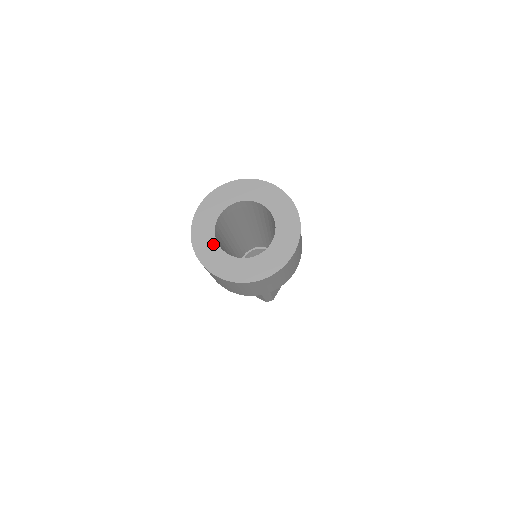
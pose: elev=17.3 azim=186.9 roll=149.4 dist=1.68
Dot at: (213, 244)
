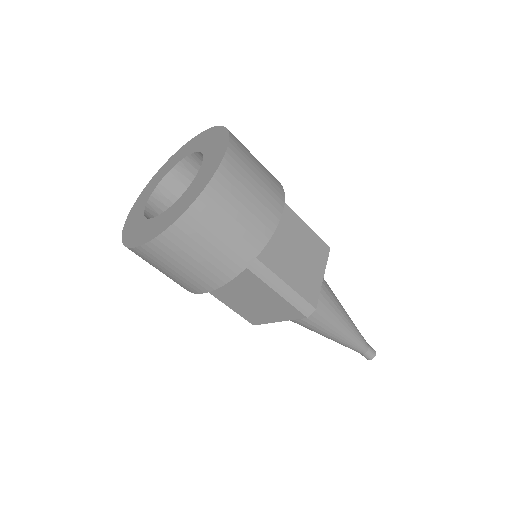
Dot at: (141, 222)
